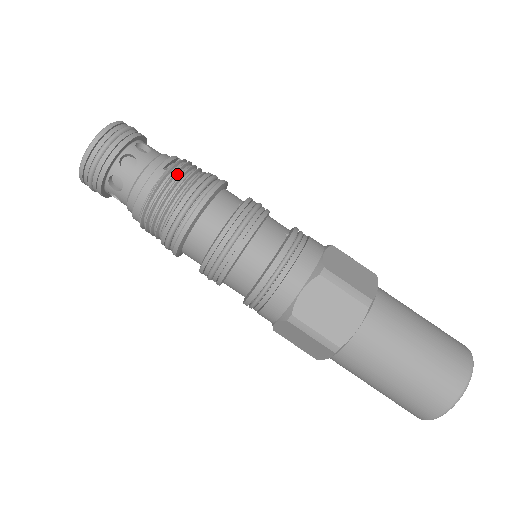
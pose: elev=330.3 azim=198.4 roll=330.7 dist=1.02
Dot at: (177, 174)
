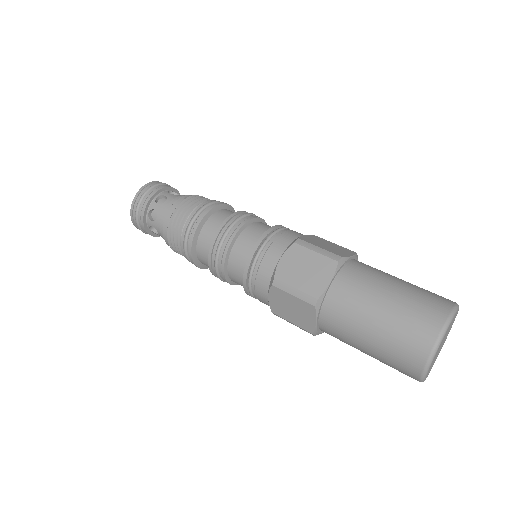
Dot at: (193, 200)
